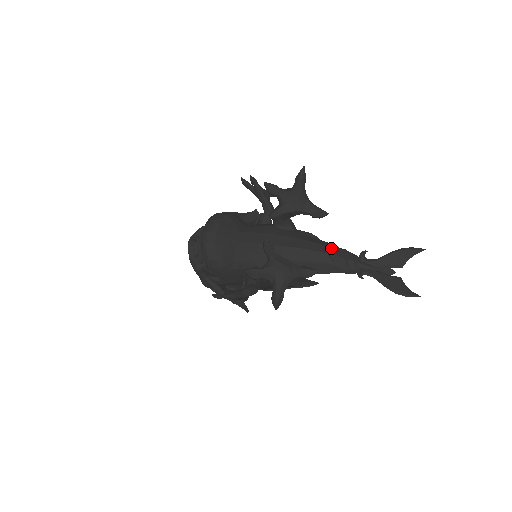
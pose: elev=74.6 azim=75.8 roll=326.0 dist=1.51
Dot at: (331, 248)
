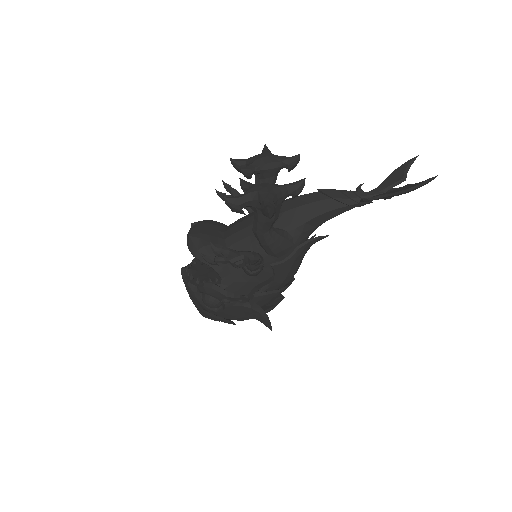
Dot at: occluded
